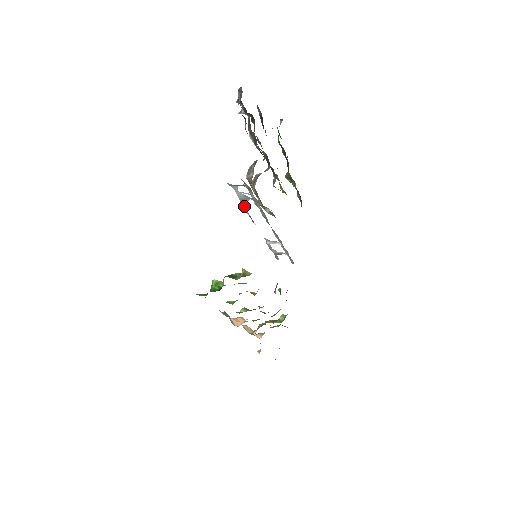
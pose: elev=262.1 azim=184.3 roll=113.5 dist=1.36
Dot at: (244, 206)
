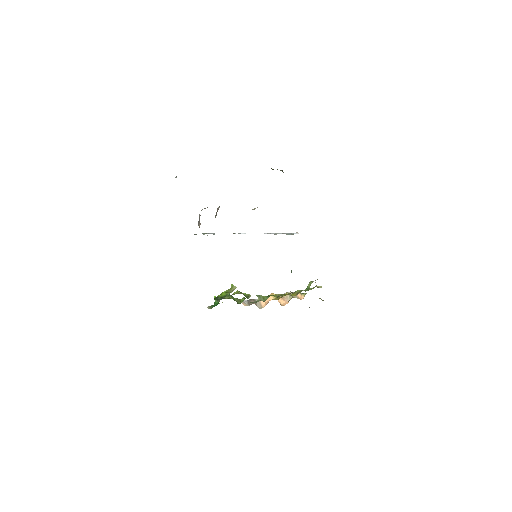
Dot at: occluded
